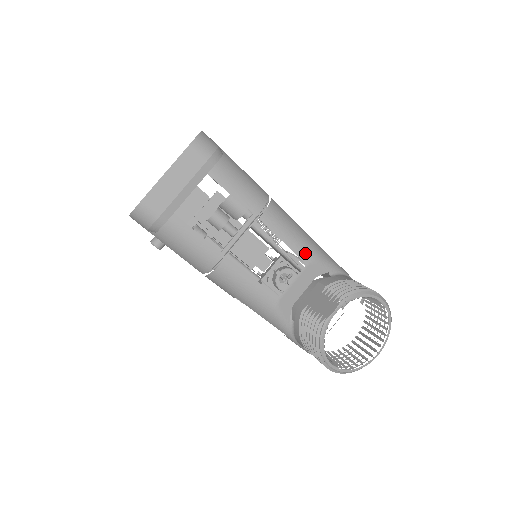
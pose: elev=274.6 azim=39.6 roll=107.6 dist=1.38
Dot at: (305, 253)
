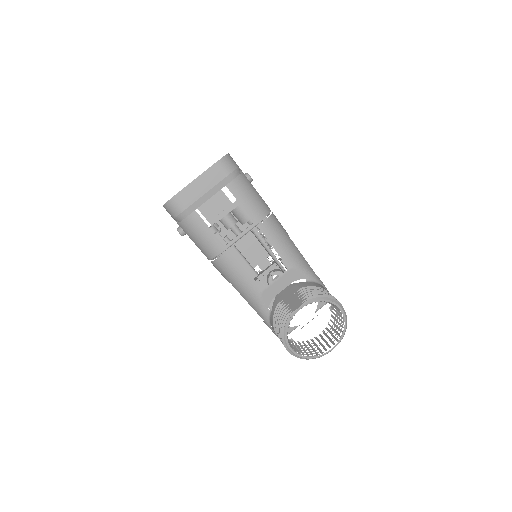
Dot at: (289, 260)
